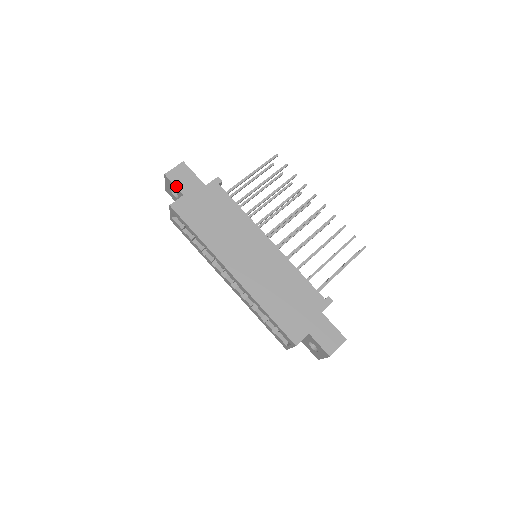
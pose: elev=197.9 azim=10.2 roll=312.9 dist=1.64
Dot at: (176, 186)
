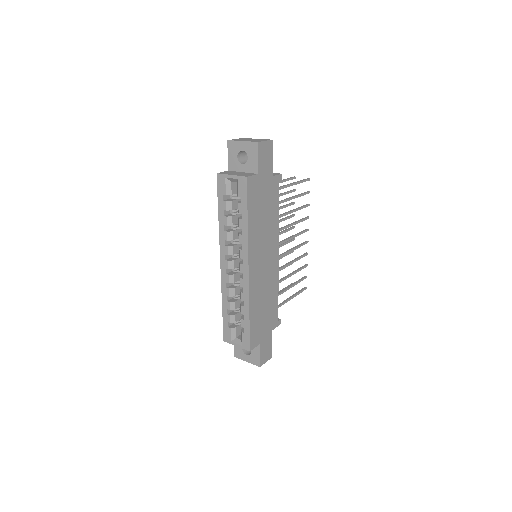
Dot at: (259, 161)
